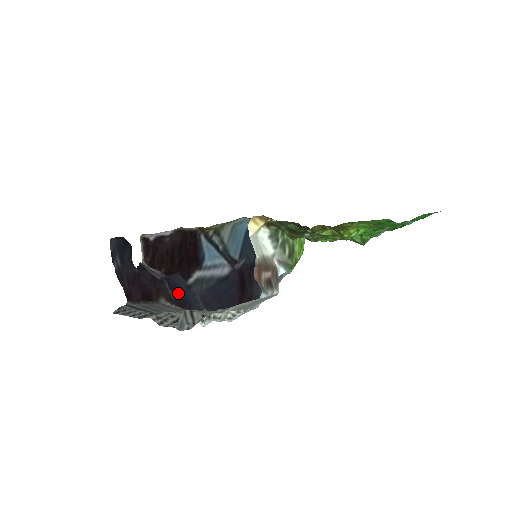
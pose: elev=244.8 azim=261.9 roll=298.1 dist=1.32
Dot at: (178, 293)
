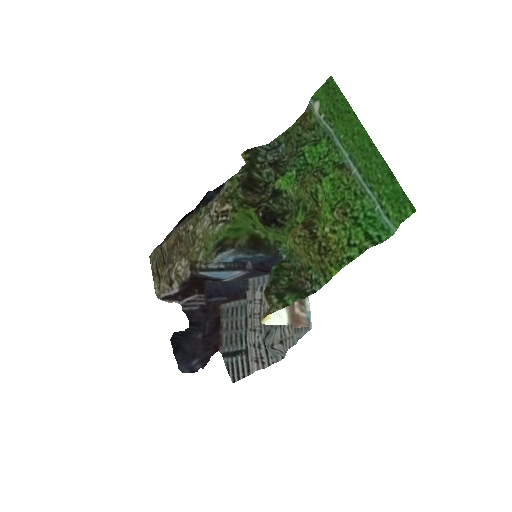
Dot at: (224, 293)
